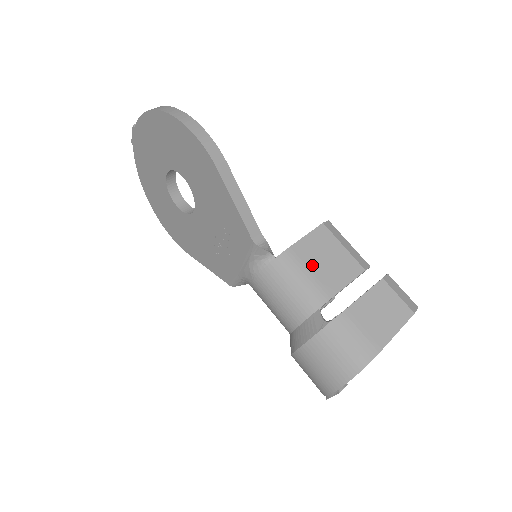
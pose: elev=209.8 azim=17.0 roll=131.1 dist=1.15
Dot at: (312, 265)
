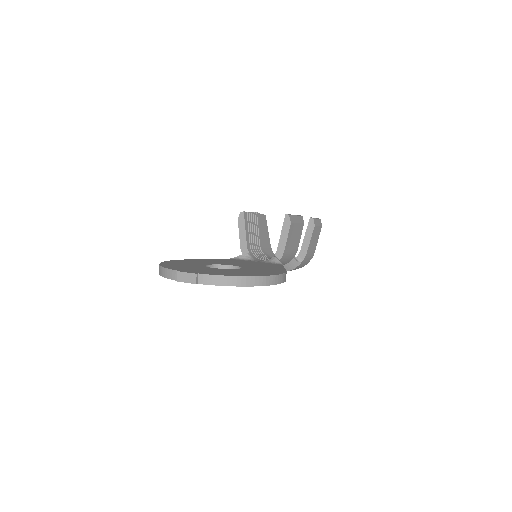
Dot at: (291, 247)
